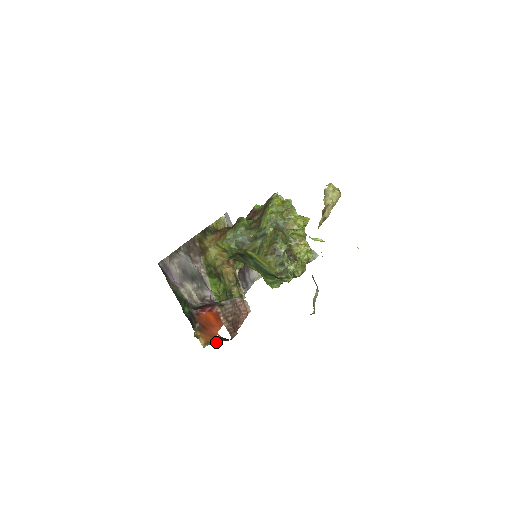
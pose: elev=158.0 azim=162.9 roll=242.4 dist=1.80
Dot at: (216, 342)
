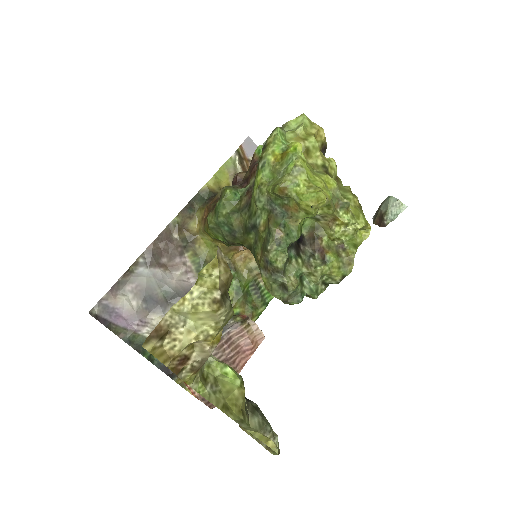
Dot at: occluded
